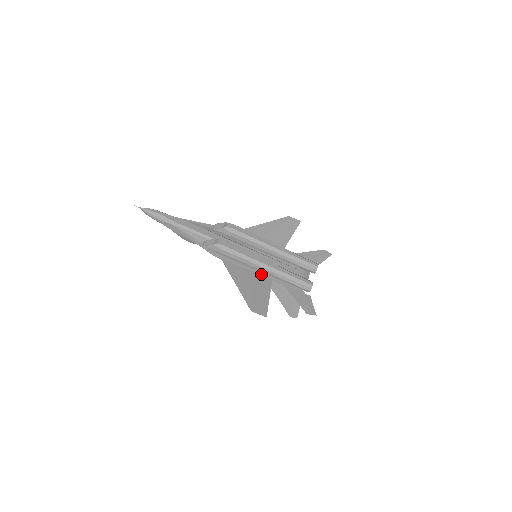
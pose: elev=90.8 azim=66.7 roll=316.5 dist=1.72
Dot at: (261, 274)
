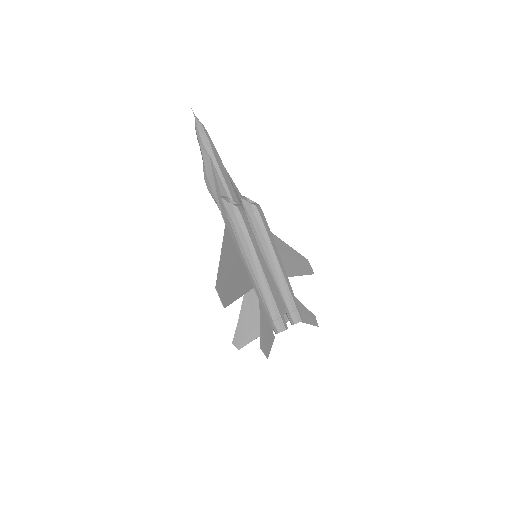
Dot at: (249, 273)
